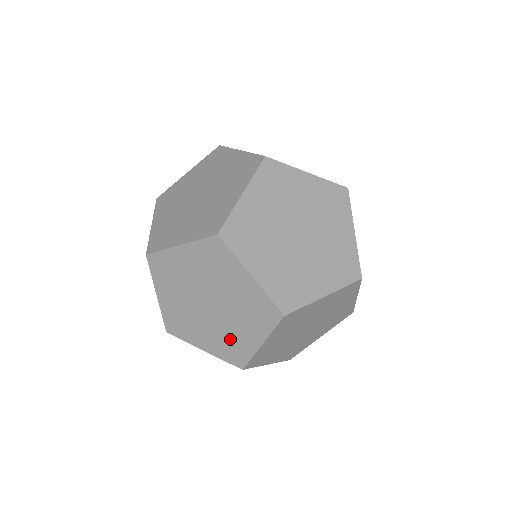
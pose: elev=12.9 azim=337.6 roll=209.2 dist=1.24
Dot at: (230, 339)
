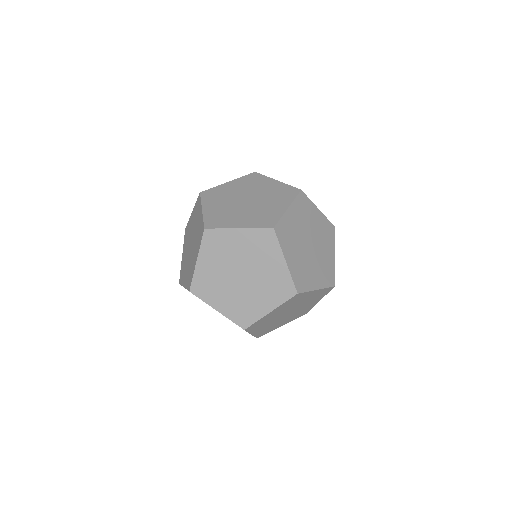
Dot at: (301, 312)
